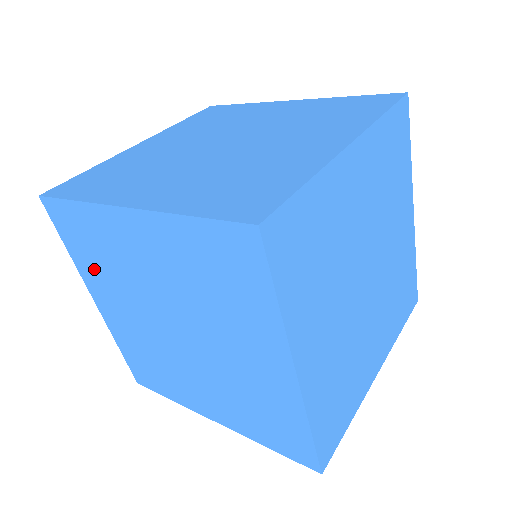
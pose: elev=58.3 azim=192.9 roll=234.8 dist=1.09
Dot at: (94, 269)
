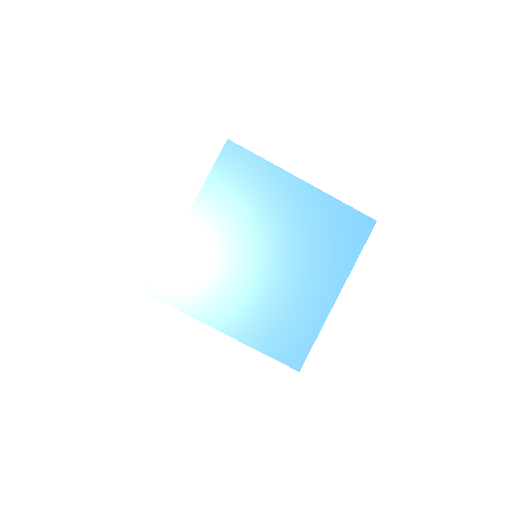
Dot at: (224, 196)
